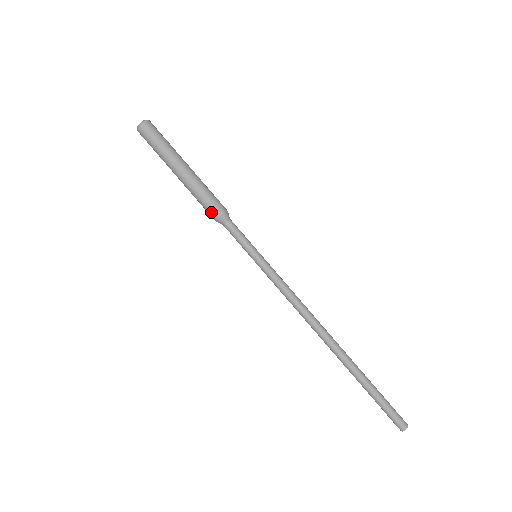
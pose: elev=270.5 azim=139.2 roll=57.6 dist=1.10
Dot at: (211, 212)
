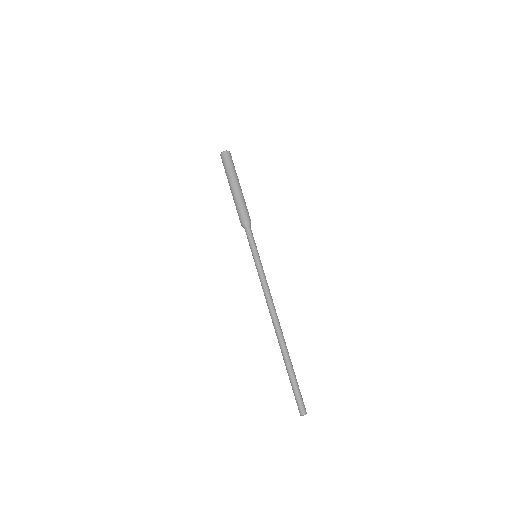
Dot at: (240, 218)
